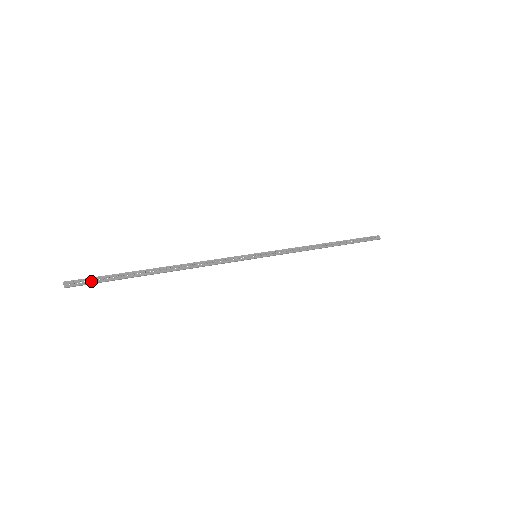
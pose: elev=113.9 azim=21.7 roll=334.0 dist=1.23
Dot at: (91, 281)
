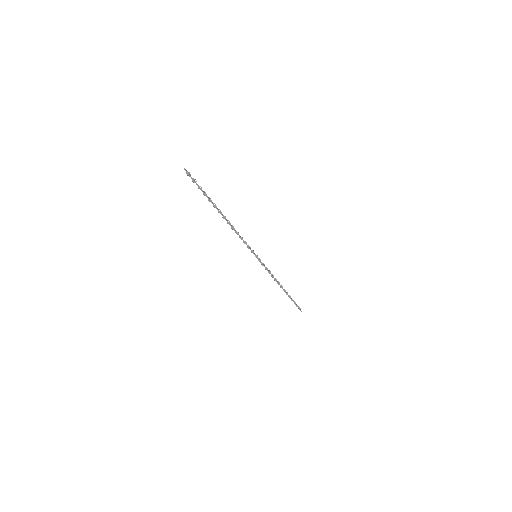
Dot at: (195, 181)
